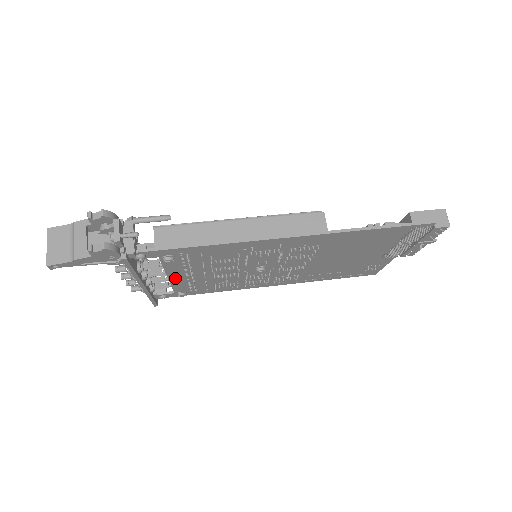
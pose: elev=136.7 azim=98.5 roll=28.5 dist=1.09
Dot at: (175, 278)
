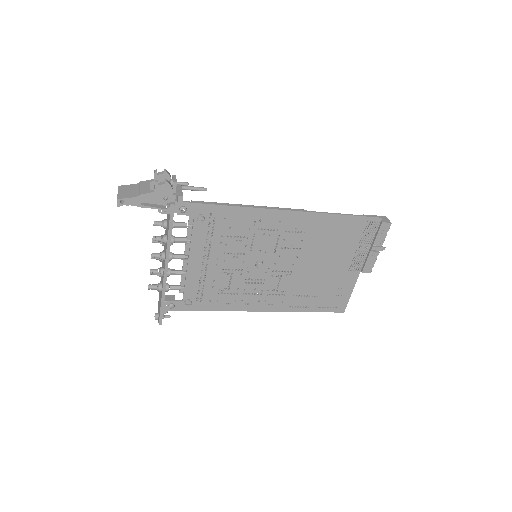
Dot at: (193, 265)
